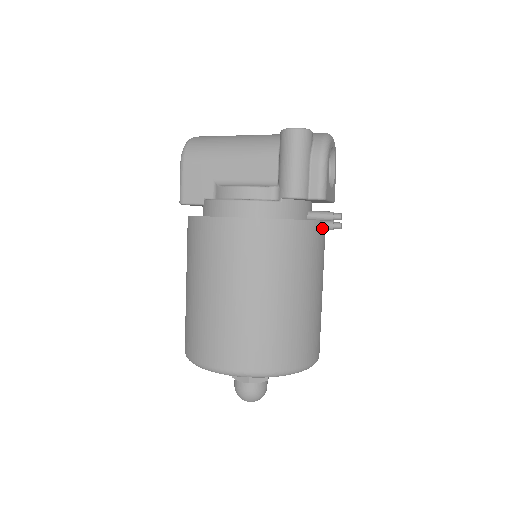
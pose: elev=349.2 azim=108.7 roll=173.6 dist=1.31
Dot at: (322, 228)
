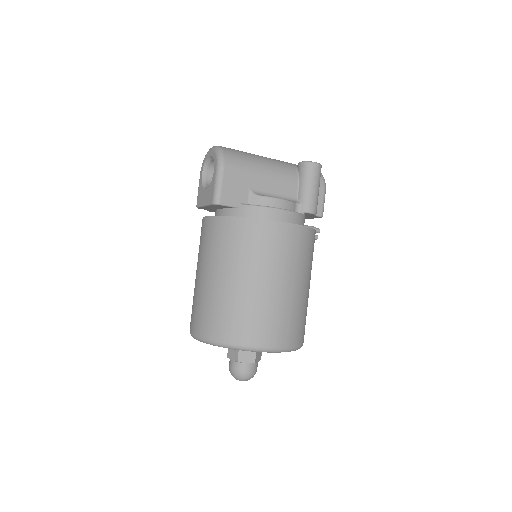
Dot at: occluded
